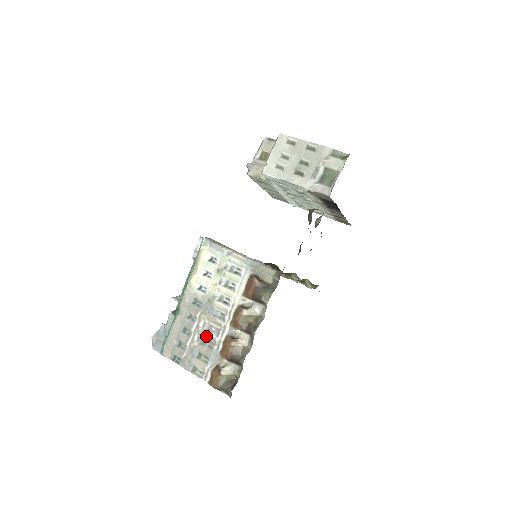
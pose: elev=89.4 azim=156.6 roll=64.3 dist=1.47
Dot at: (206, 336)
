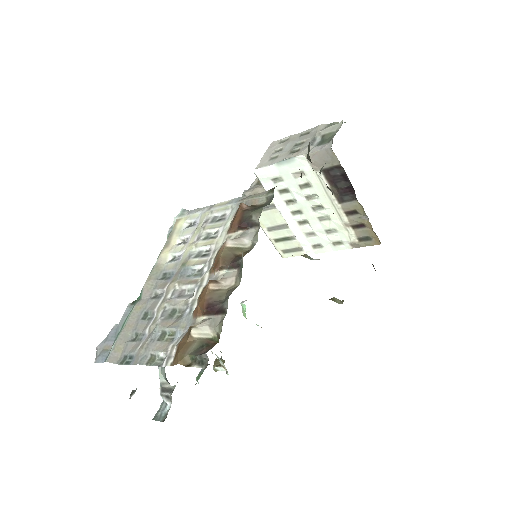
Dot at: (174, 304)
